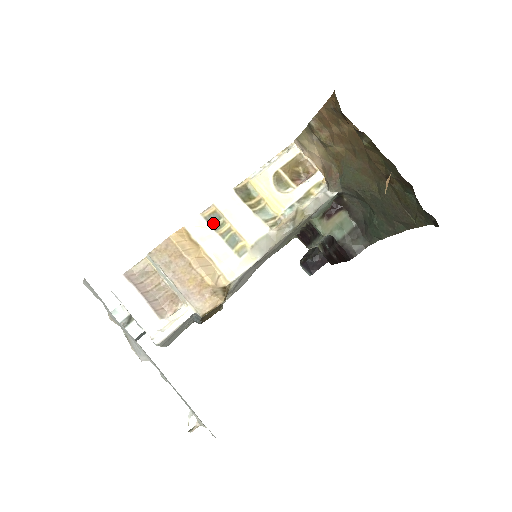
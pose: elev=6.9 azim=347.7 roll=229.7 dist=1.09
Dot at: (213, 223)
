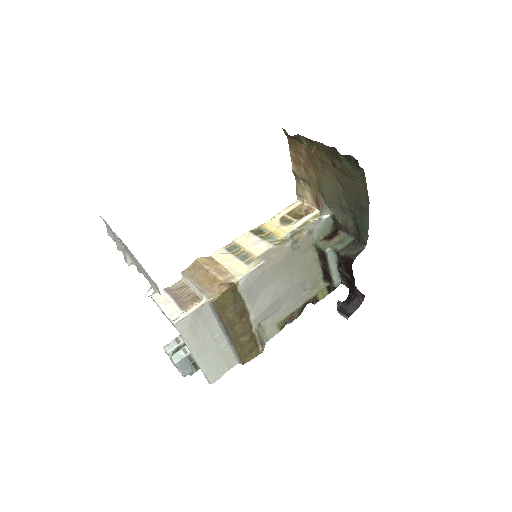
Dot at: (231, 251)
